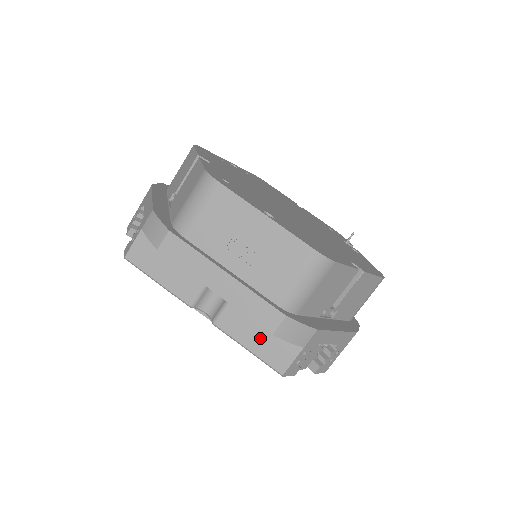
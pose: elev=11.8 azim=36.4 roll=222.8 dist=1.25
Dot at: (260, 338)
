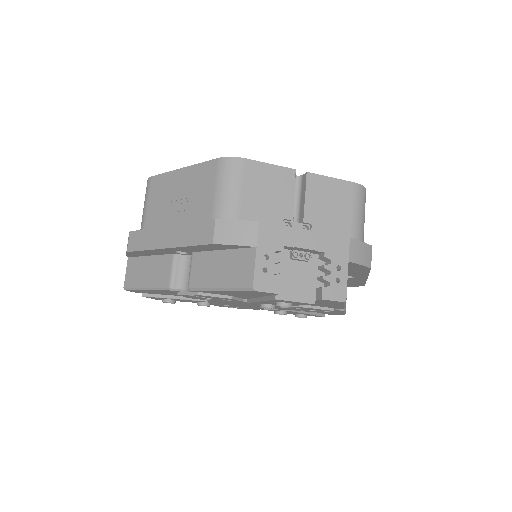
Dot at: (222, 269)
